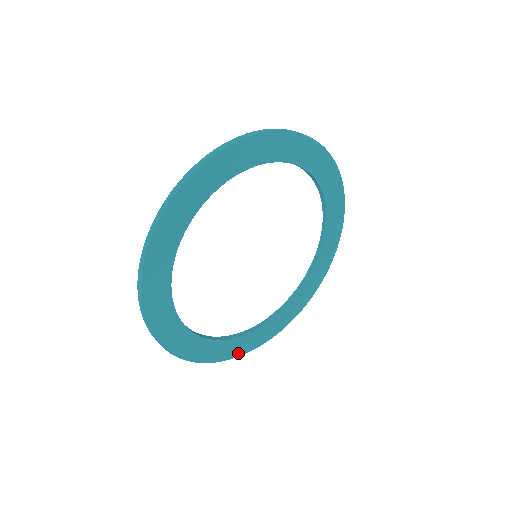
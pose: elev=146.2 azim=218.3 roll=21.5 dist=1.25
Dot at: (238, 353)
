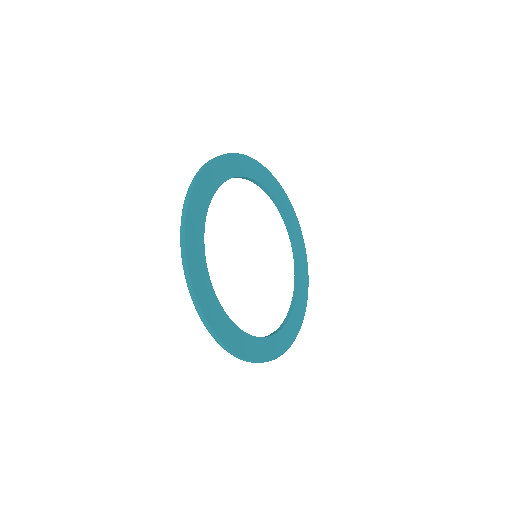
Dot at: (206, 312)
